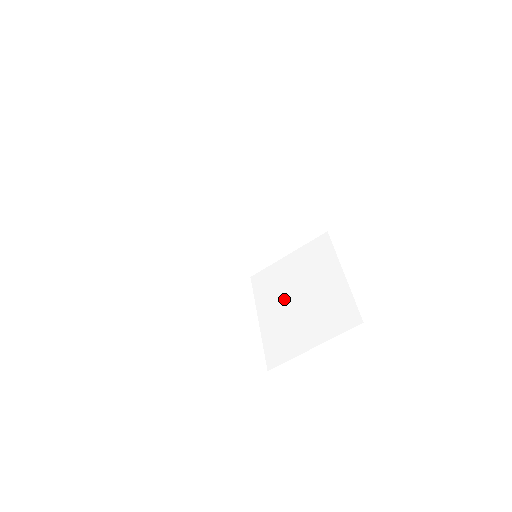
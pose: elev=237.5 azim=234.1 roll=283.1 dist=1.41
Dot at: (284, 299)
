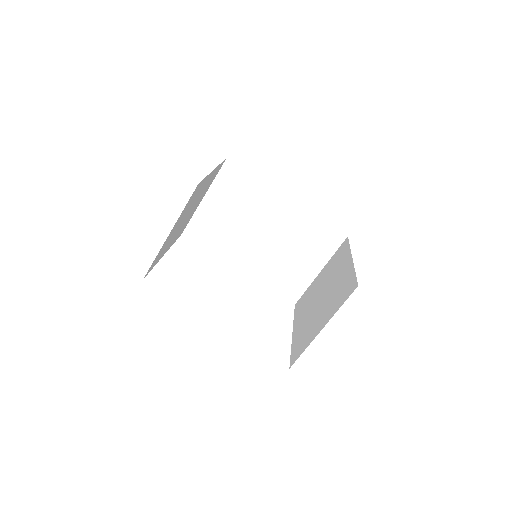
Dot at: (311, 305)
